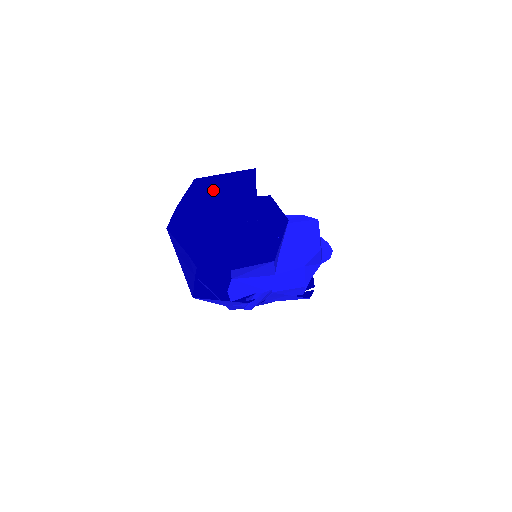
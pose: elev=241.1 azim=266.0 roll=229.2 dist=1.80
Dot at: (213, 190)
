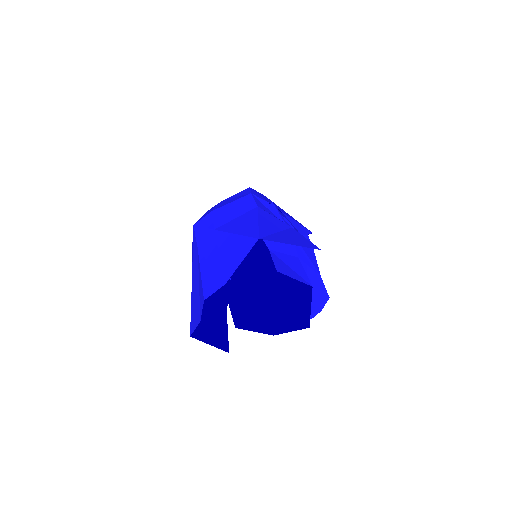
Dot at: (266, 229)
